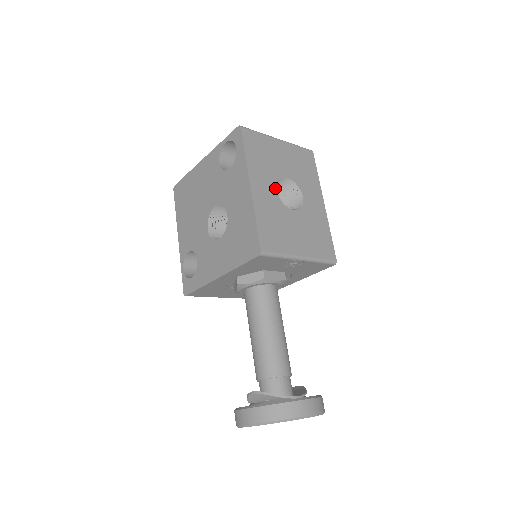
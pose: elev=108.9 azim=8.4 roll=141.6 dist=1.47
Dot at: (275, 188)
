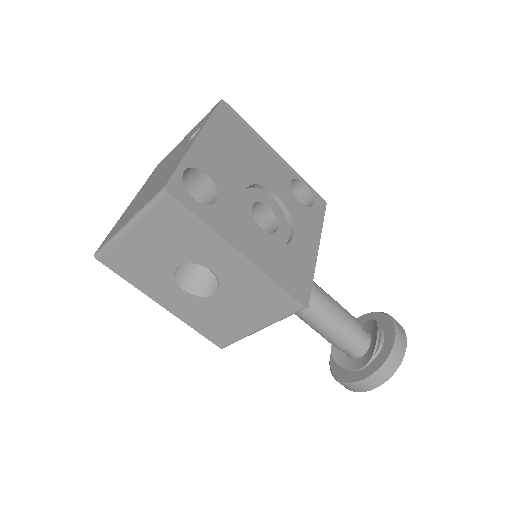
Dot at: (180, 289)
